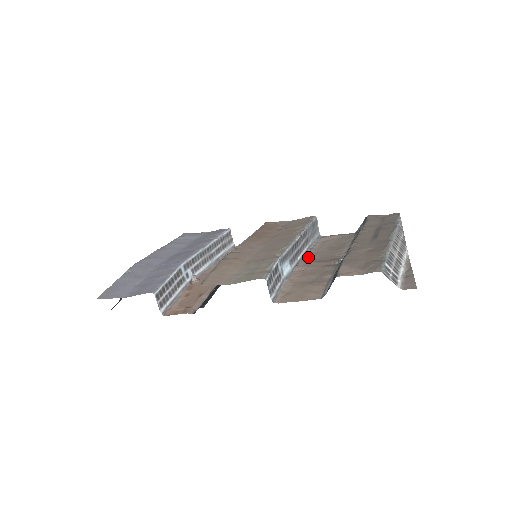
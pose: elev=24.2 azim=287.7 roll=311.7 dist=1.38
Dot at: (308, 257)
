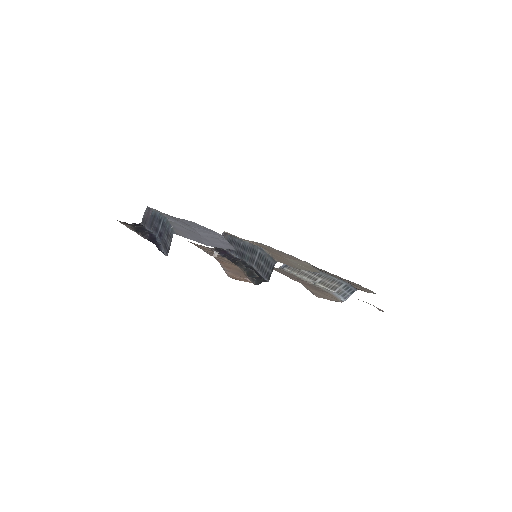
Dot at: occluded
